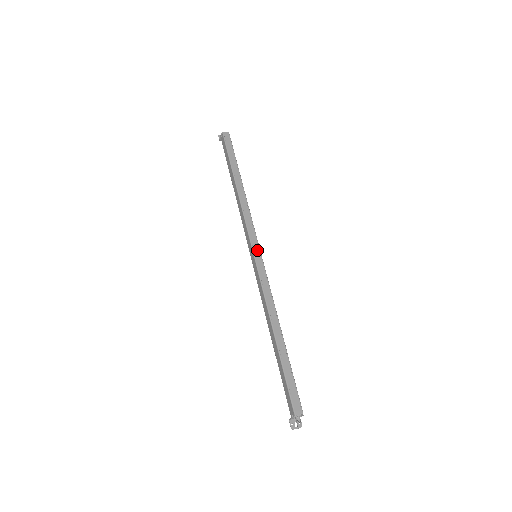
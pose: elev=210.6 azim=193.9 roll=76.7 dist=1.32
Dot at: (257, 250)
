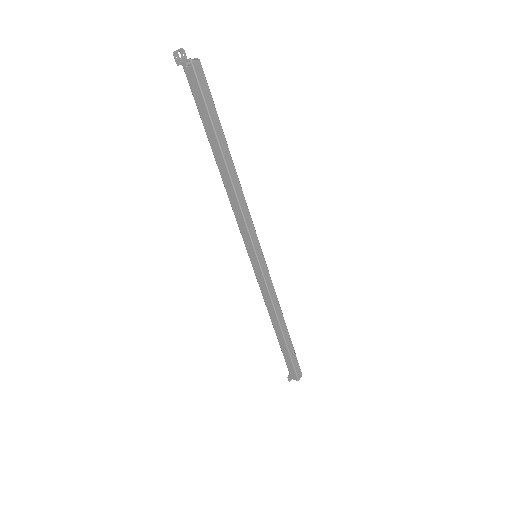
Dot at: (260, 253)
